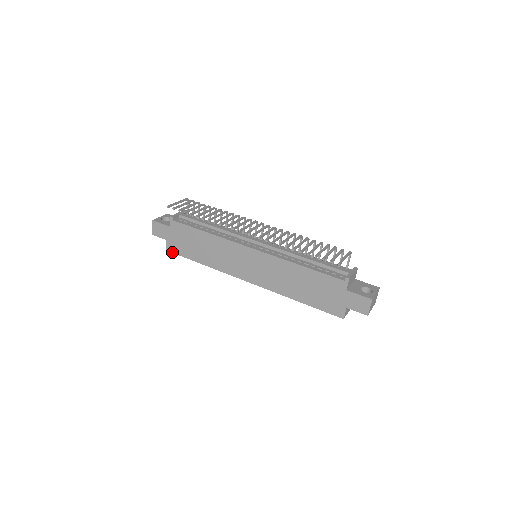
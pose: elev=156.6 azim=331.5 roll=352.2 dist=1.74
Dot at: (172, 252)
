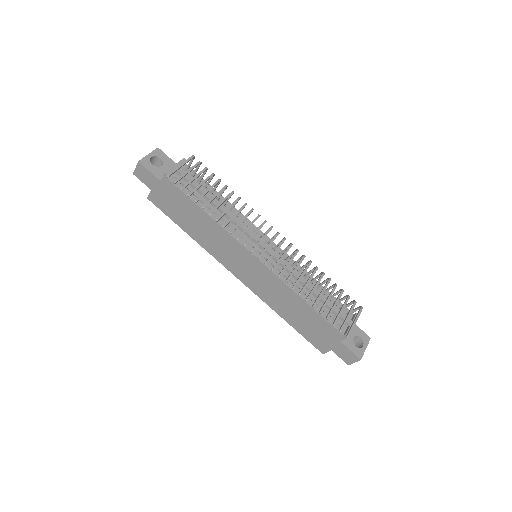
Dot at: (154, 204)
